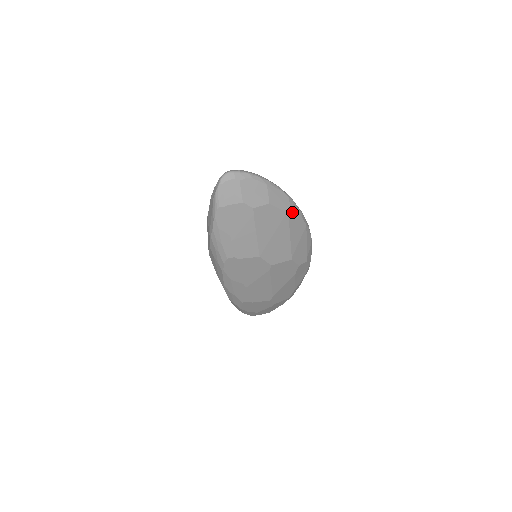
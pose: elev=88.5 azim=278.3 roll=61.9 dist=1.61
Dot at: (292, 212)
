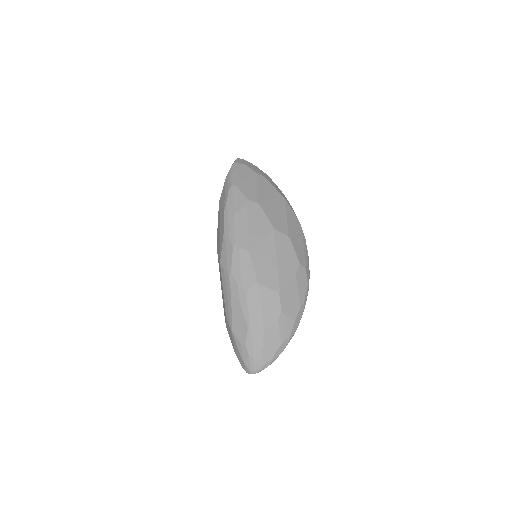
Dot at: occluded
